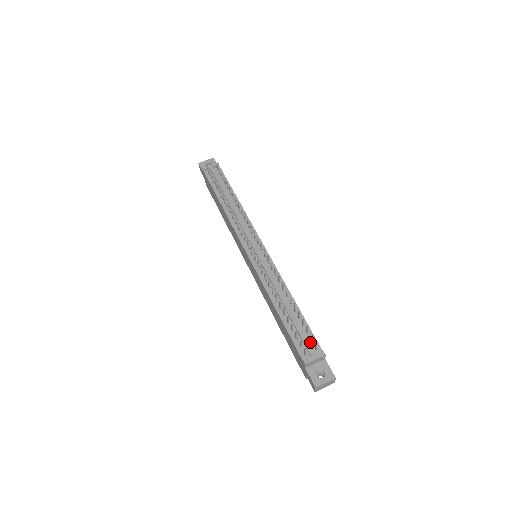
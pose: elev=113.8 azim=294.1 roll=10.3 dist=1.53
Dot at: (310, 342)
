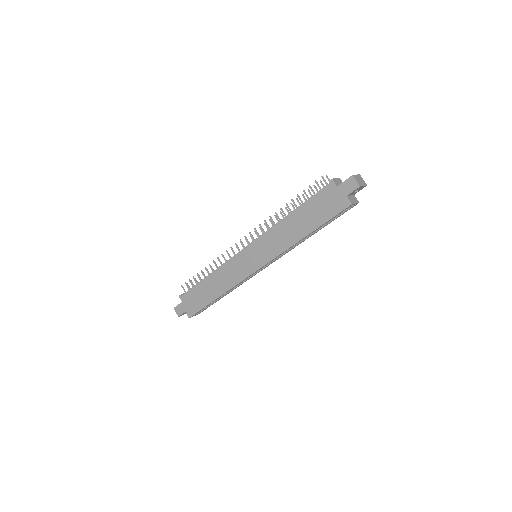
Dot at: occluded
